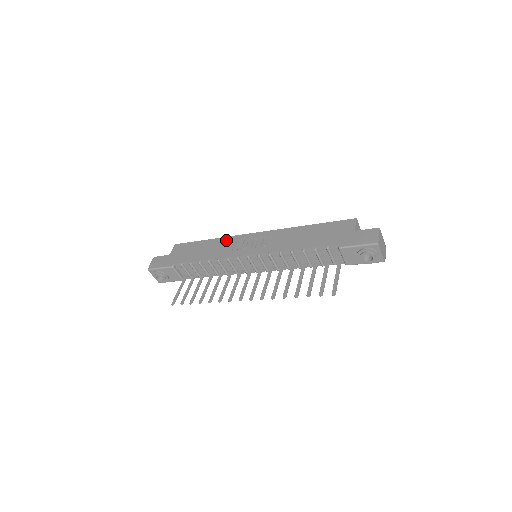
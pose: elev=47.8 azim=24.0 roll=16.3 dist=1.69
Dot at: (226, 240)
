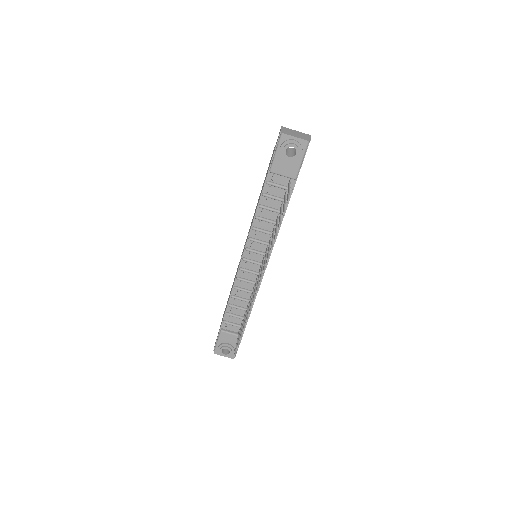
Dot at: occluded
